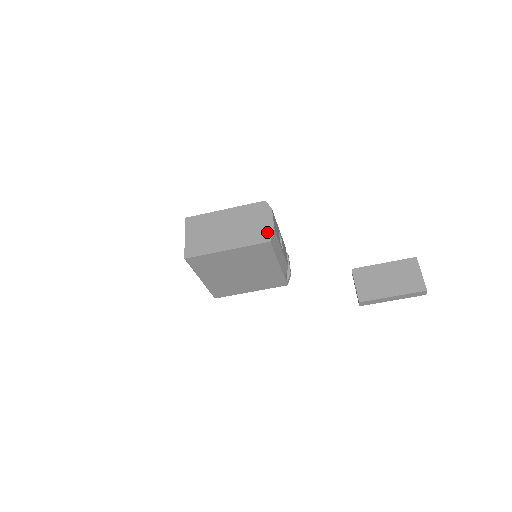
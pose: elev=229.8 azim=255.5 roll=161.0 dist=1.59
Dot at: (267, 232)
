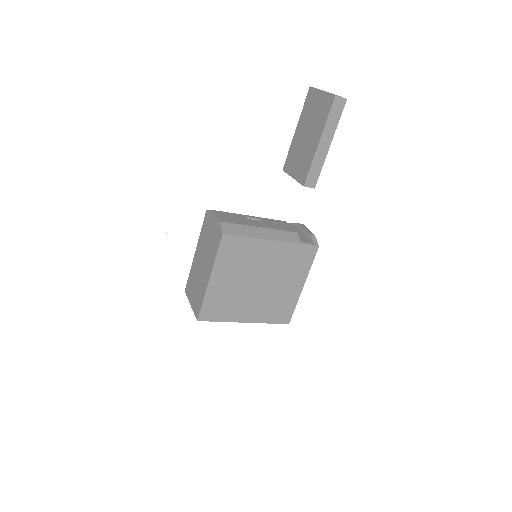
Dot at: (218, 230)
